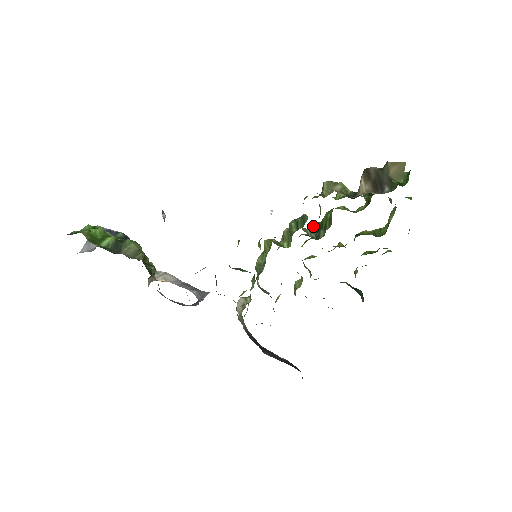
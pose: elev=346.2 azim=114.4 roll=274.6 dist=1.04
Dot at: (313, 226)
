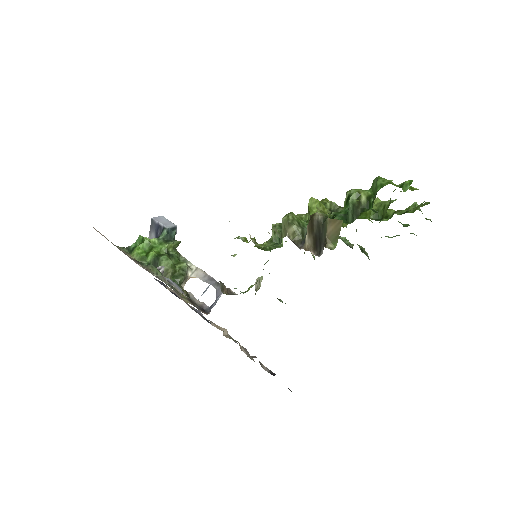
Dot at: occluded
